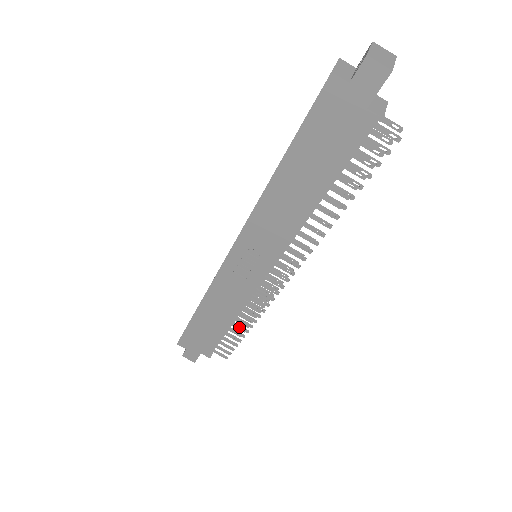
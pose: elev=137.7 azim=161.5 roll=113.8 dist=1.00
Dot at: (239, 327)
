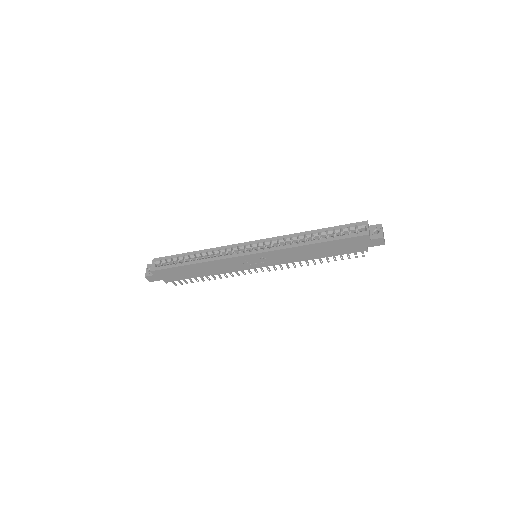
Dot at: (207, 277)
